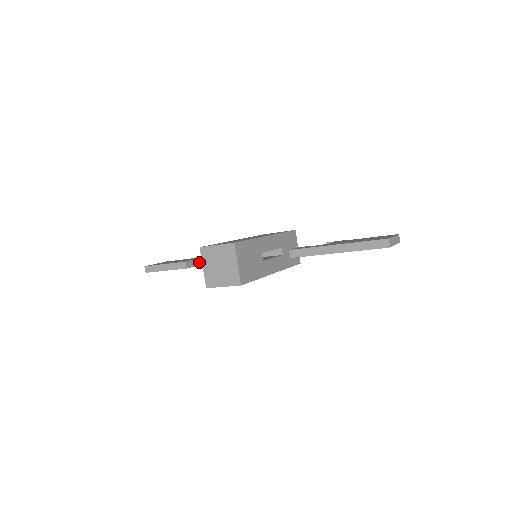
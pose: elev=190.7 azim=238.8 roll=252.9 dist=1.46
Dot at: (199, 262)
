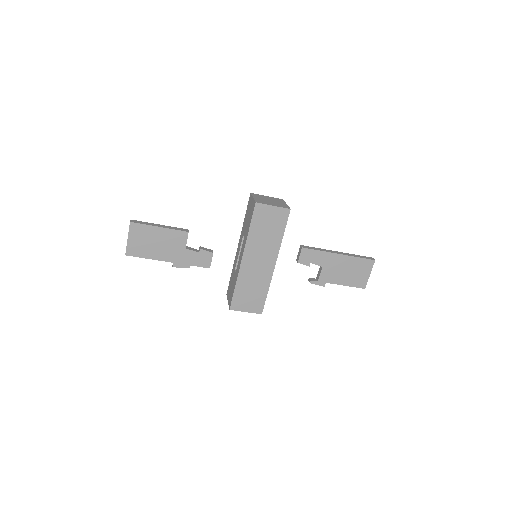
Dot at: (188, 248)
